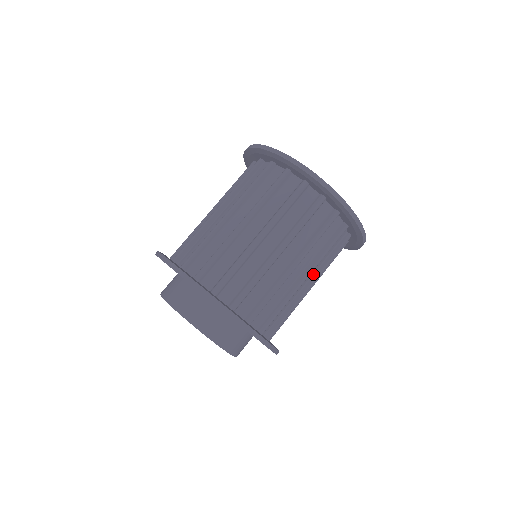
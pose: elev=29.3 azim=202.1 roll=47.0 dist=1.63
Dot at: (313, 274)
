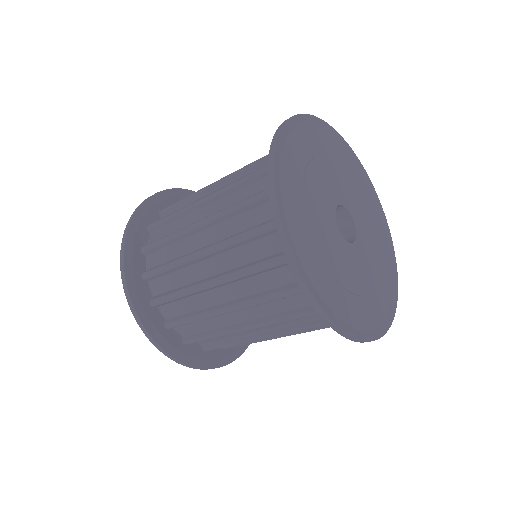
Dot at: occluded
